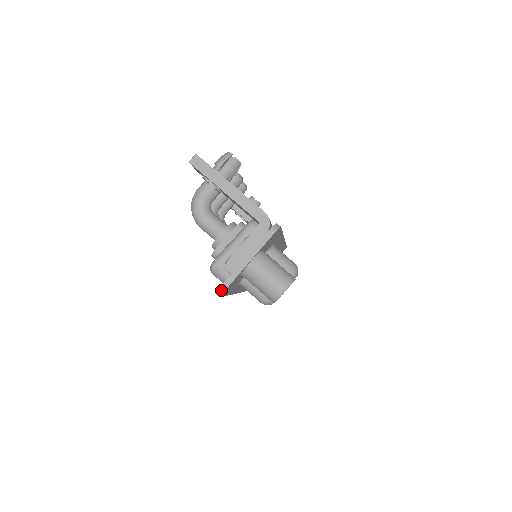
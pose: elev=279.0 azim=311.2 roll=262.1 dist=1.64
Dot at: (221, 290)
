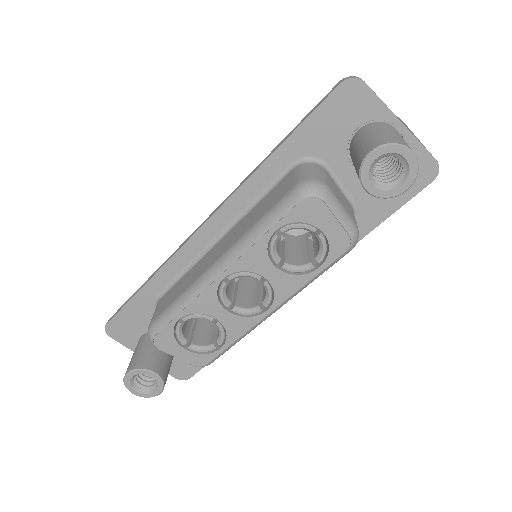
Dot at: (359, 78)
